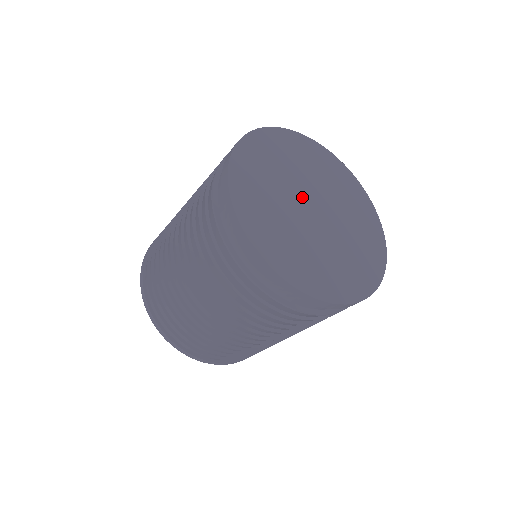
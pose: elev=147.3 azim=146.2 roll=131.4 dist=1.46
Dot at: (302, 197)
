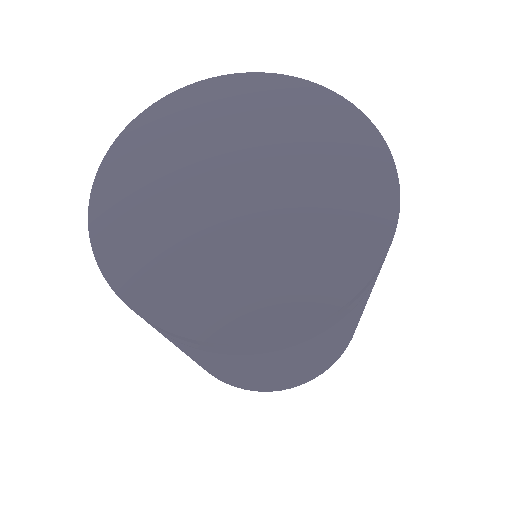
Dot at: (216, 205)
